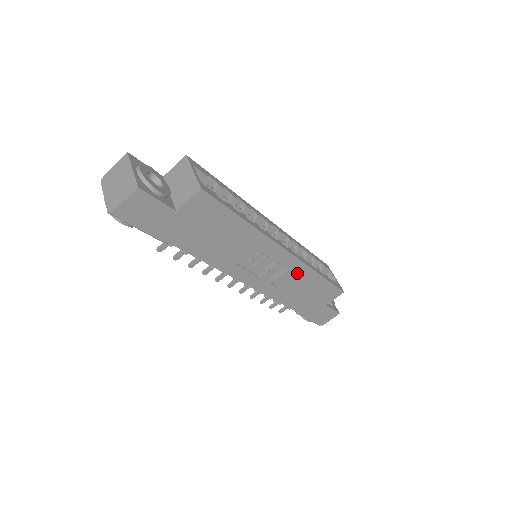
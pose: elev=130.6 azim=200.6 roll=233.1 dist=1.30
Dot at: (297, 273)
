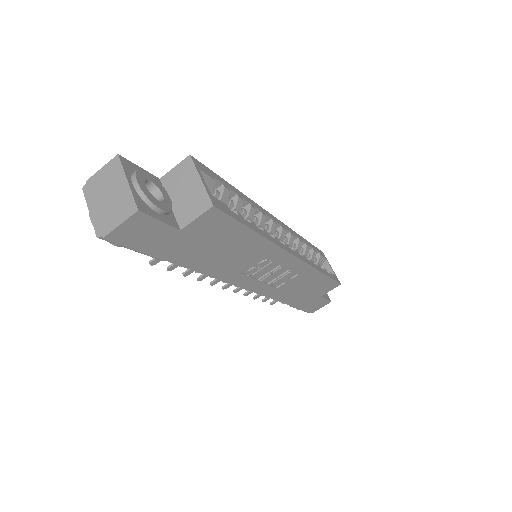
Dot at: (299, 273)
